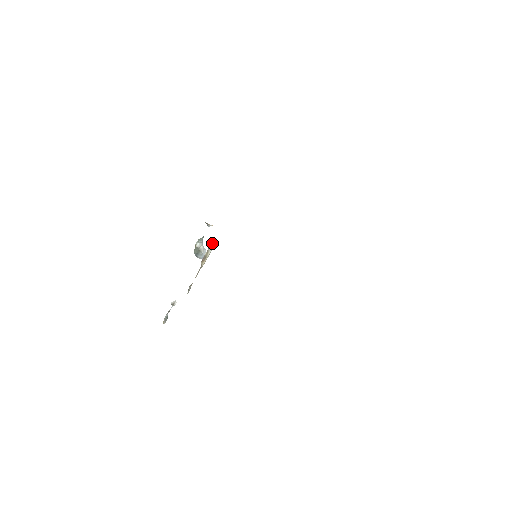
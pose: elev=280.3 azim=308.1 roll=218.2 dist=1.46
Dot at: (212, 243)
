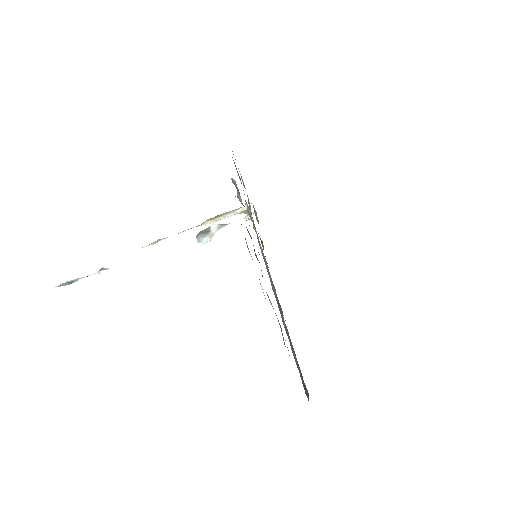
Dot at: (243, 206)
